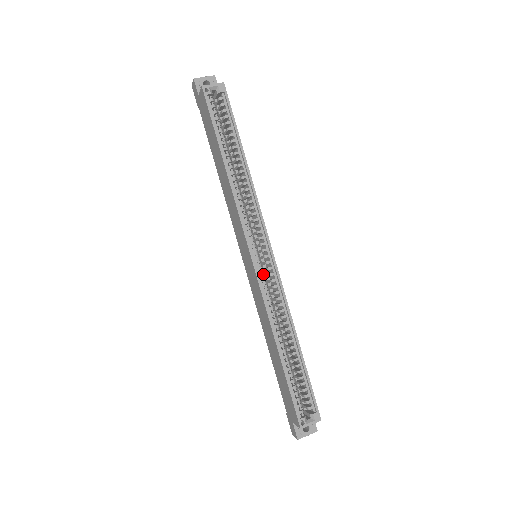
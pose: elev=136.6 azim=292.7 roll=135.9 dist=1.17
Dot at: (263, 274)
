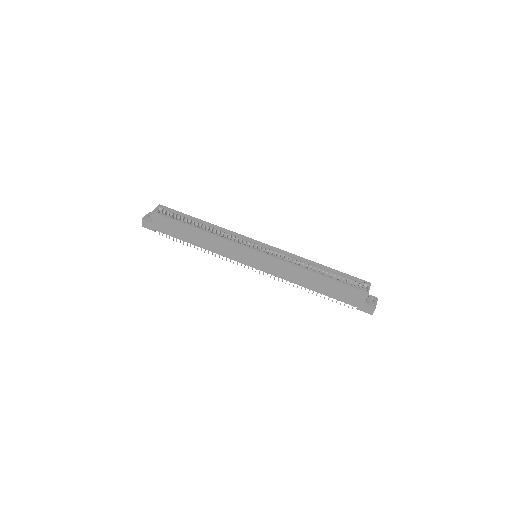
Dot at: (269, 254)
